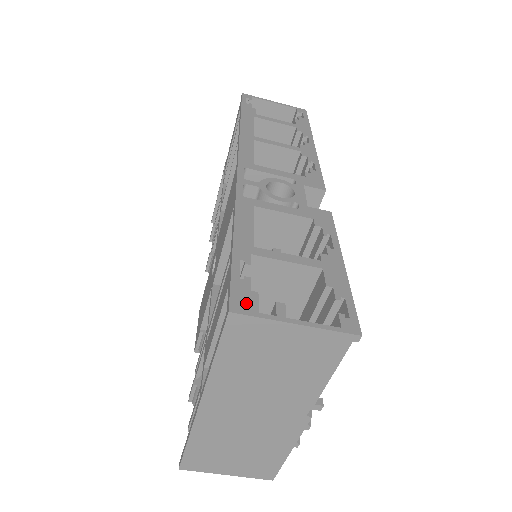
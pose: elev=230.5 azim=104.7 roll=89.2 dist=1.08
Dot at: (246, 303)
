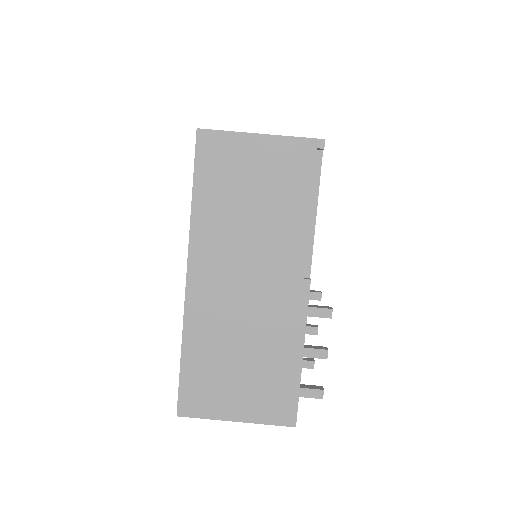
Dot at: occluded
